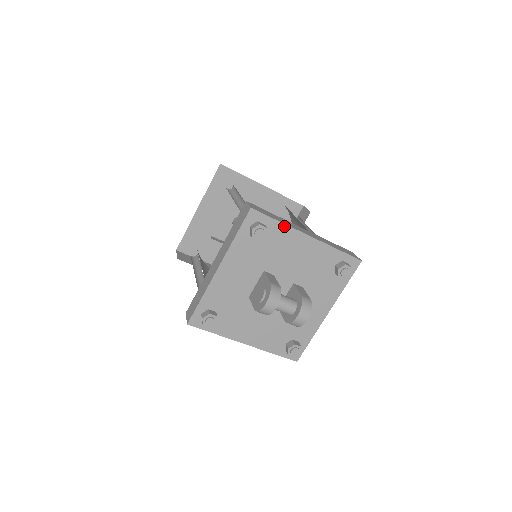
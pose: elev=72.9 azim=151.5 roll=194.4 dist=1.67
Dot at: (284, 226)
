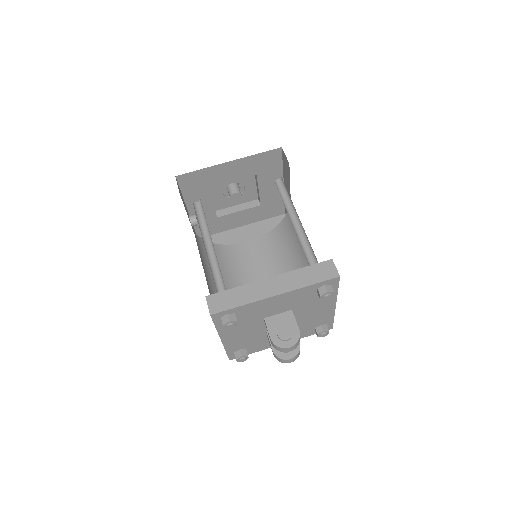
Dot at: (336, 294)
